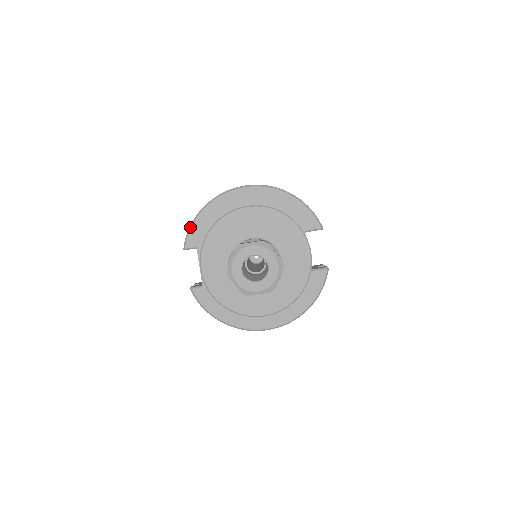
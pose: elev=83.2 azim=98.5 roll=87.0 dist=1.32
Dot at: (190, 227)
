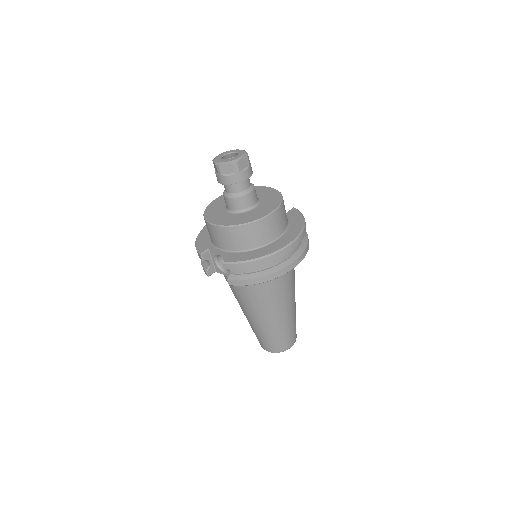
Dot at: (196, 247)
